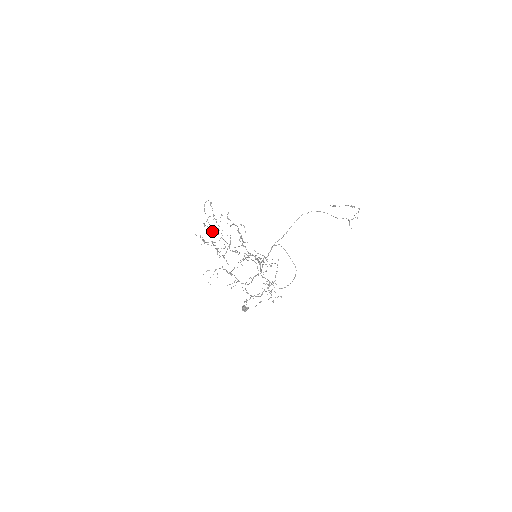
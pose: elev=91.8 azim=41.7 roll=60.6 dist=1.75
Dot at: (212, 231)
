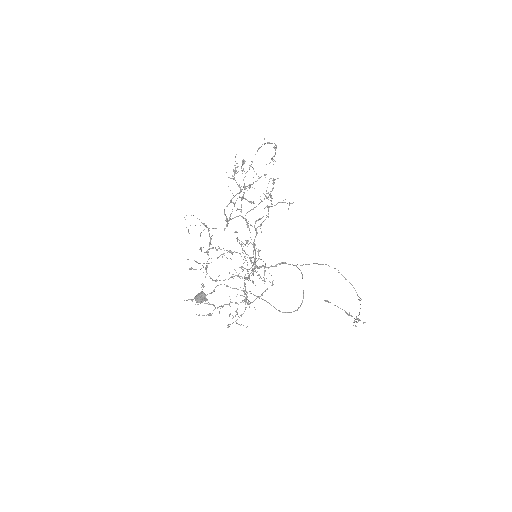
Dot at: (243, 179)
